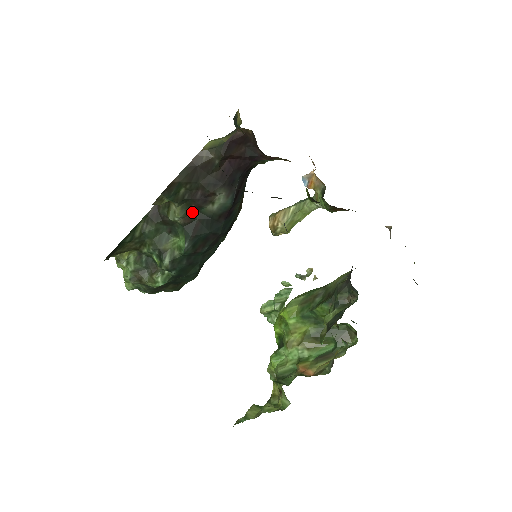
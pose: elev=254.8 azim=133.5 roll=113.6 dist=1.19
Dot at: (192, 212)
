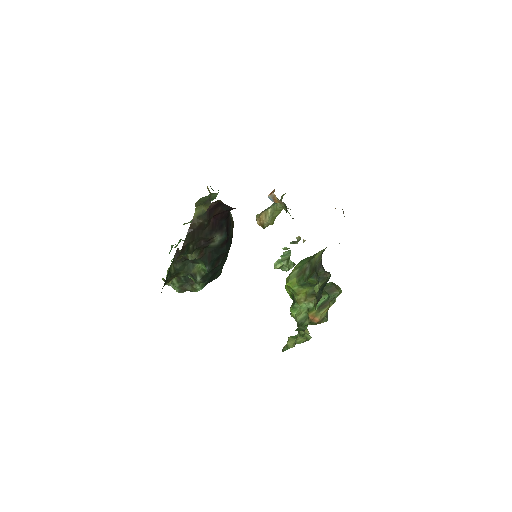
Dot at: (202, 250)
